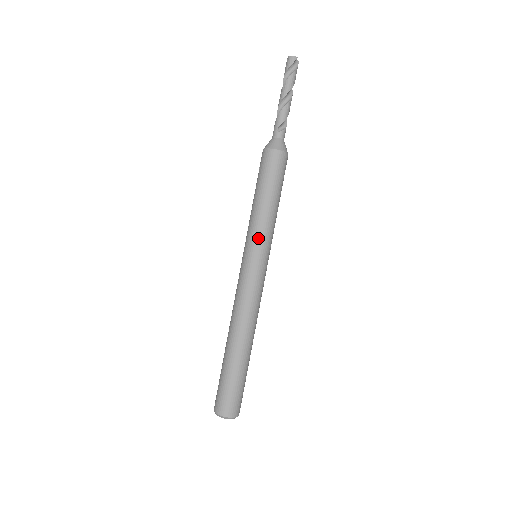
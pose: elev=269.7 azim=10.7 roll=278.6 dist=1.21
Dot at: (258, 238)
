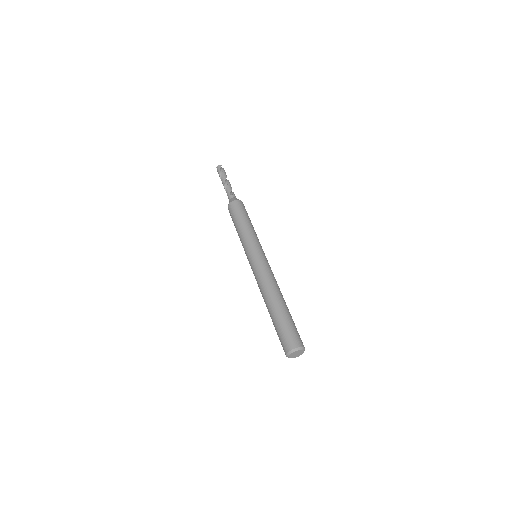
Dot at: (252, 242)
